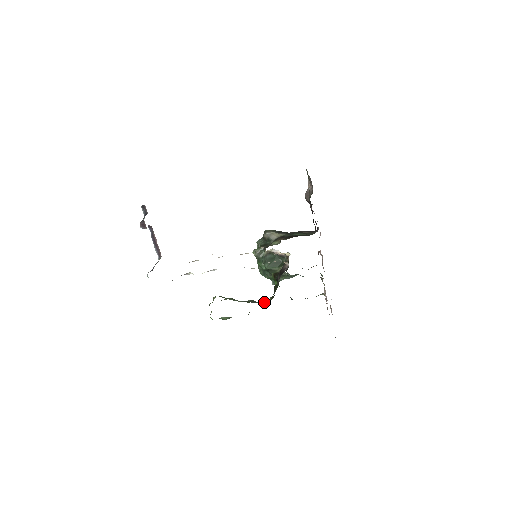
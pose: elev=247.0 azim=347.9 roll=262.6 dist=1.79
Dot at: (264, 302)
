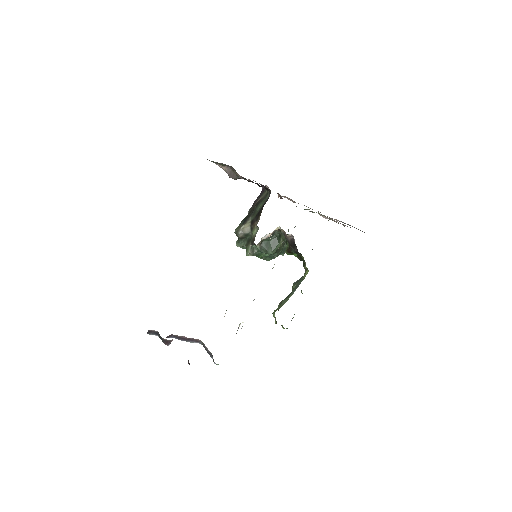
Dot at: (305, 275)
